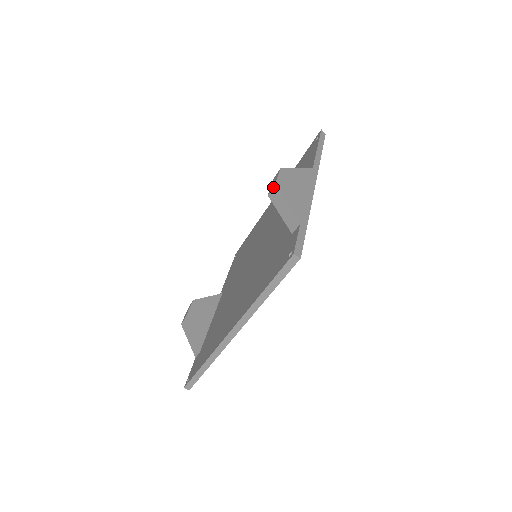
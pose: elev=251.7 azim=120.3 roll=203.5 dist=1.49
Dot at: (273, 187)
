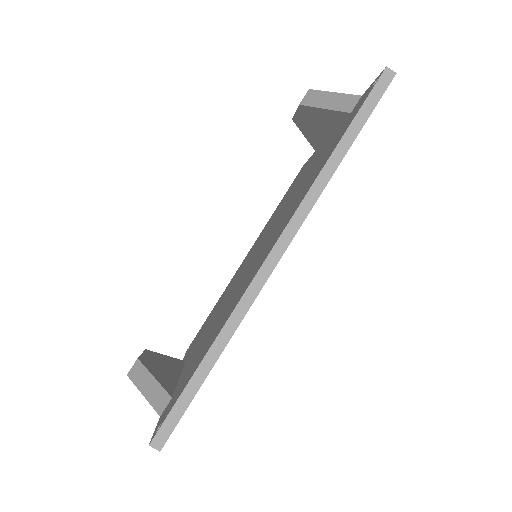
Dot at: (307, 92)
